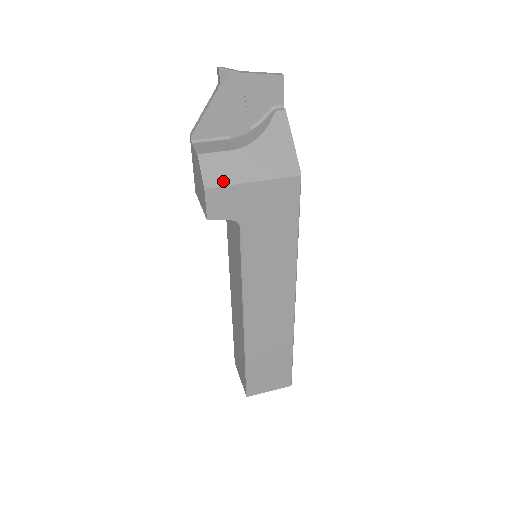
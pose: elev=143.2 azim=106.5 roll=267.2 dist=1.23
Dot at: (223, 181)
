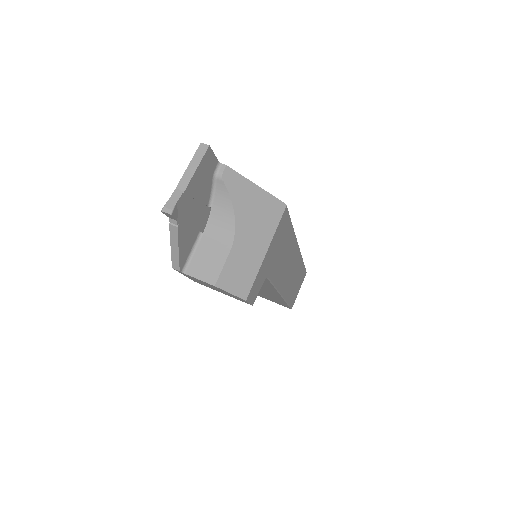
Dot at: (250, 279)
